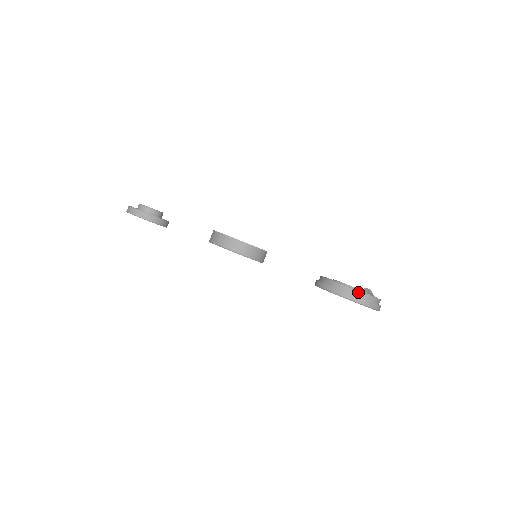
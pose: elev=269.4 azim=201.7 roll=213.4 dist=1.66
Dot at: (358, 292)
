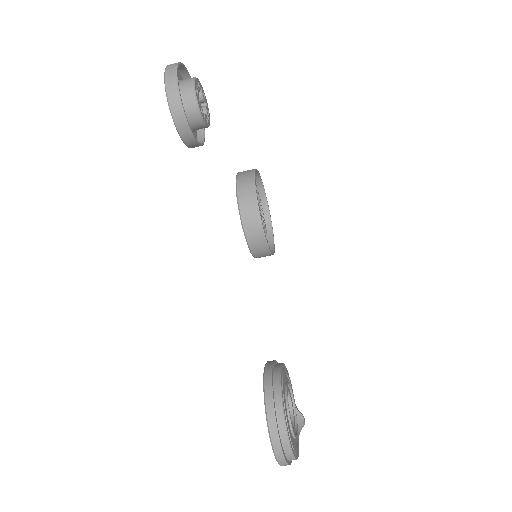
Dot at: (288, 443)
